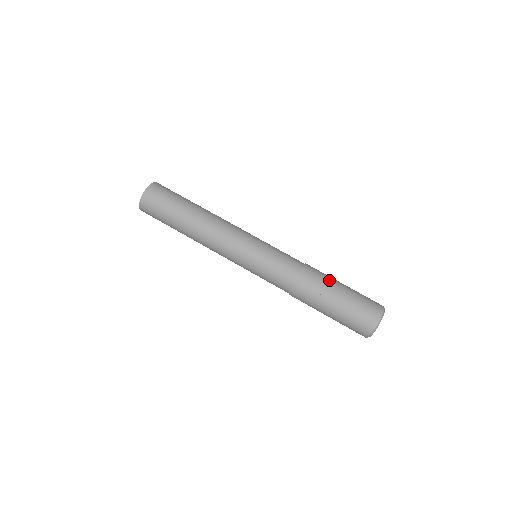
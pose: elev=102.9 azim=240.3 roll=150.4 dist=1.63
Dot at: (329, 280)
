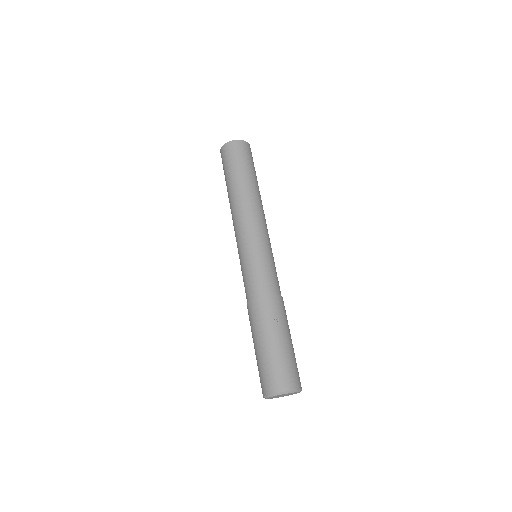
Dot at: occluded
